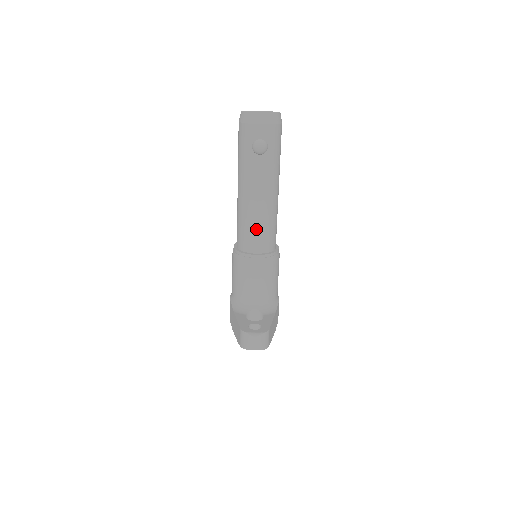
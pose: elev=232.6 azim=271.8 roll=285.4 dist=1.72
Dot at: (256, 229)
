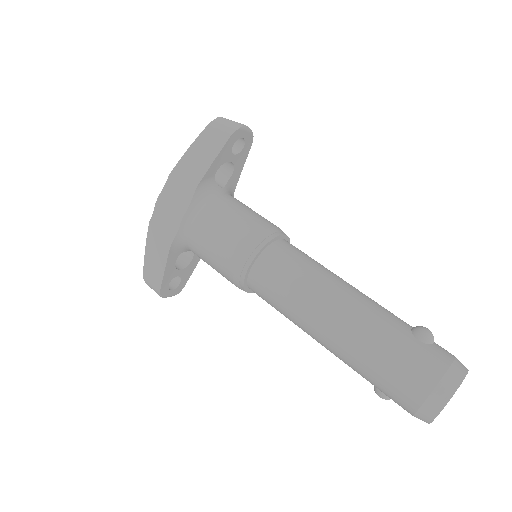
Dot at: occluded
